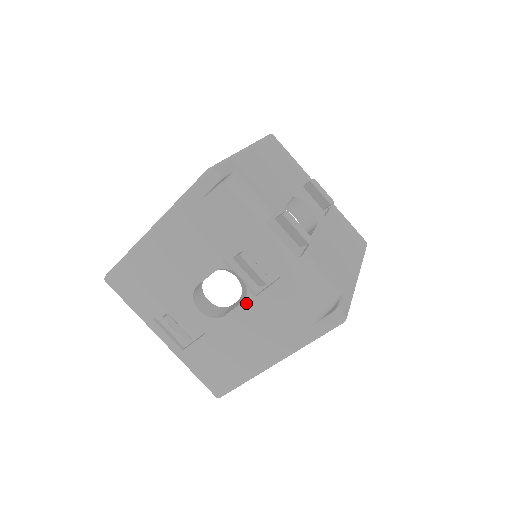
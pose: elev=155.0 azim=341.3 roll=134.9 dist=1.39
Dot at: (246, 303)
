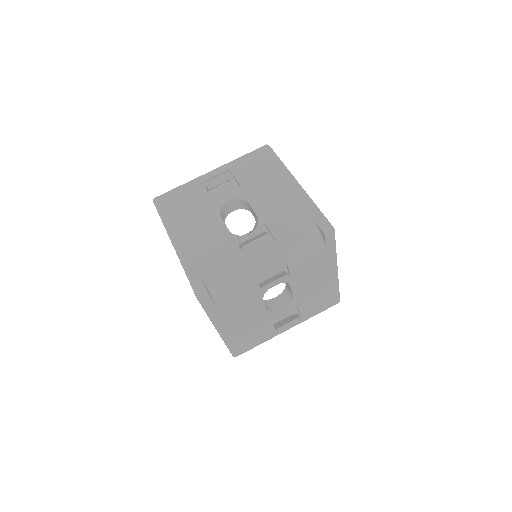
Dot at: (292, 284)
